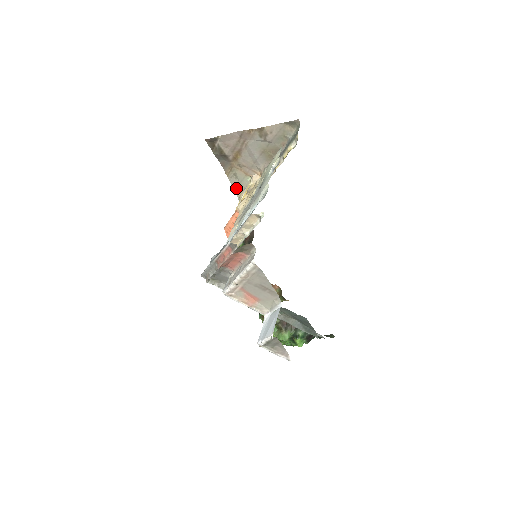
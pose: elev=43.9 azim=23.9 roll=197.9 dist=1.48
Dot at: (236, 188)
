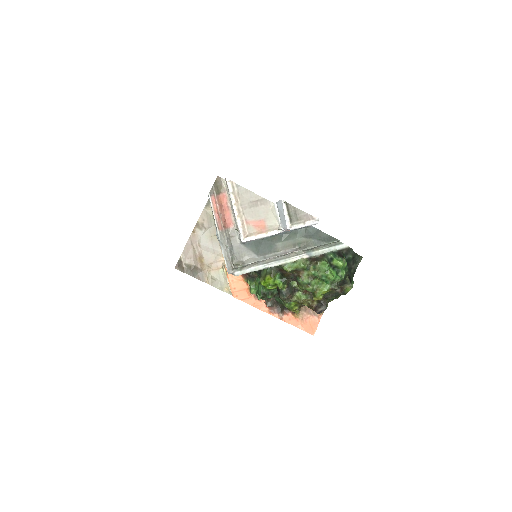
Dot at: (222, 288)
